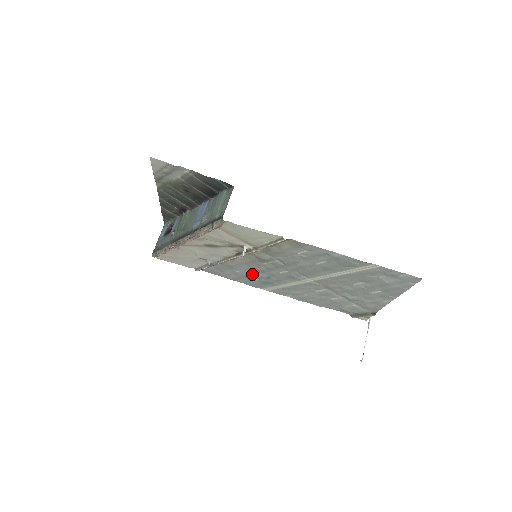
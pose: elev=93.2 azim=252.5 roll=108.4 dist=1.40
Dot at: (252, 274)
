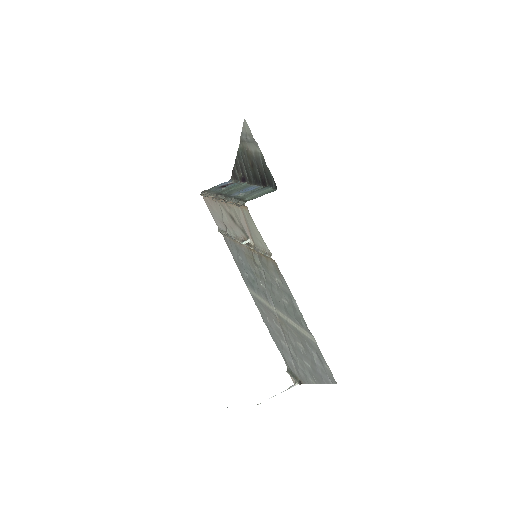
Dot at: (246, 268)
